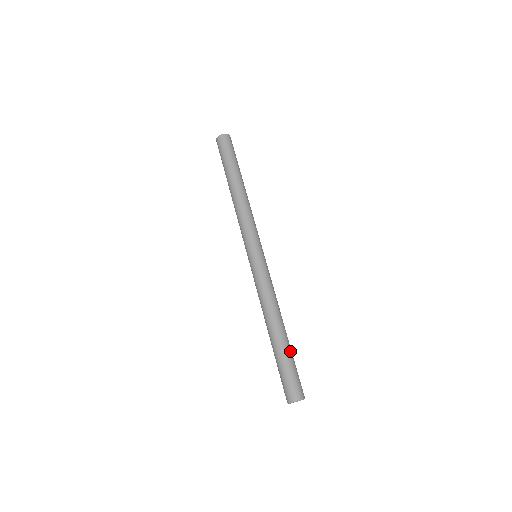
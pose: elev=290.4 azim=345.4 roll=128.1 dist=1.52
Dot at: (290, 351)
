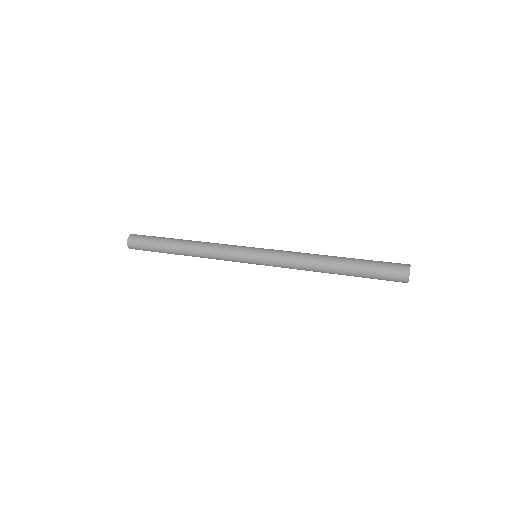
Dot at: occluded
